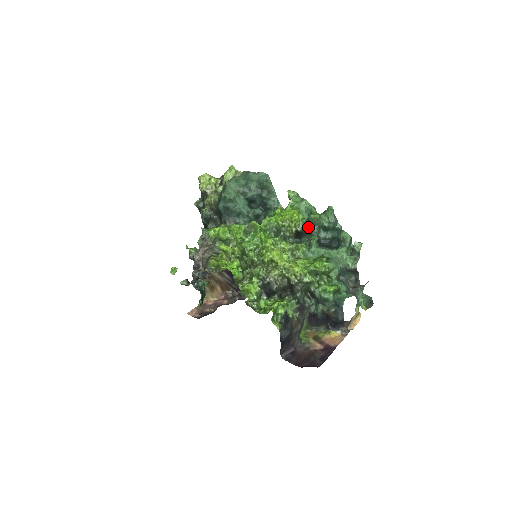
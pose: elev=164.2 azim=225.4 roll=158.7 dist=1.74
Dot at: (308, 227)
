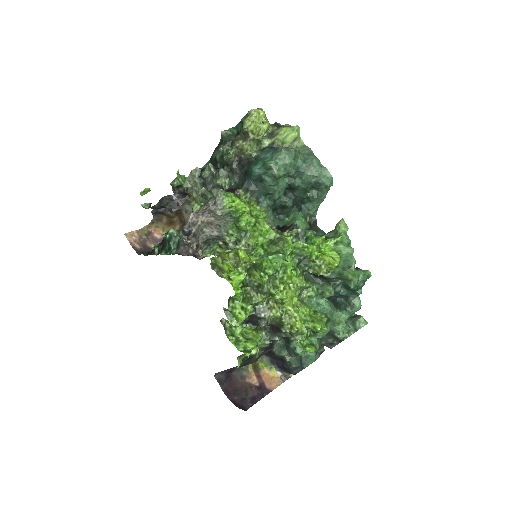
Dot at: (335, 278)
